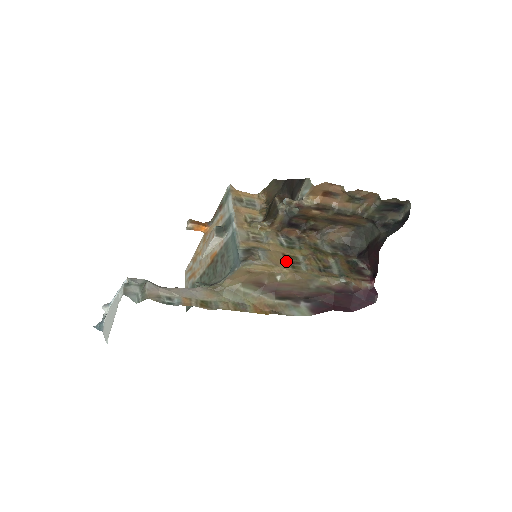
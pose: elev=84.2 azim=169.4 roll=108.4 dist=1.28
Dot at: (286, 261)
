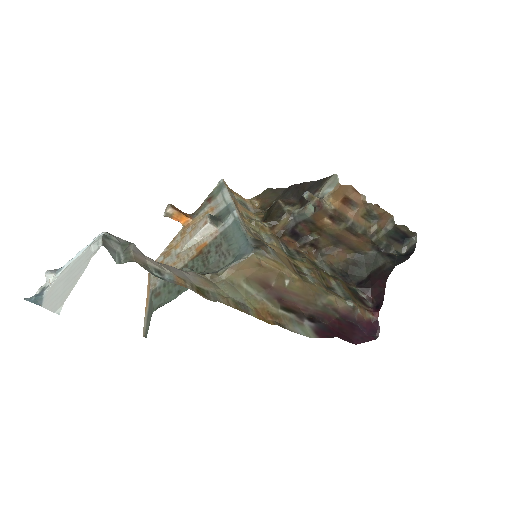
Dot at: (292, 267)
